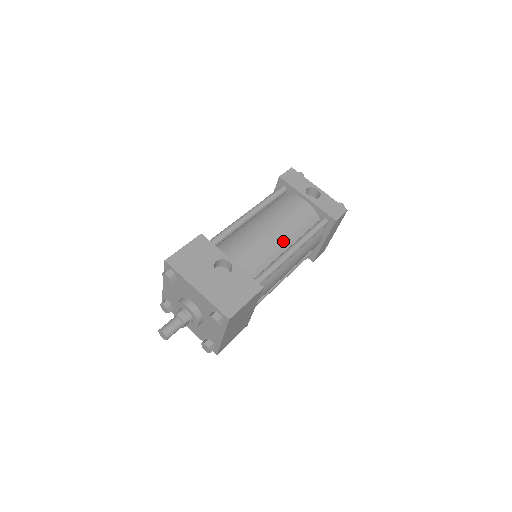
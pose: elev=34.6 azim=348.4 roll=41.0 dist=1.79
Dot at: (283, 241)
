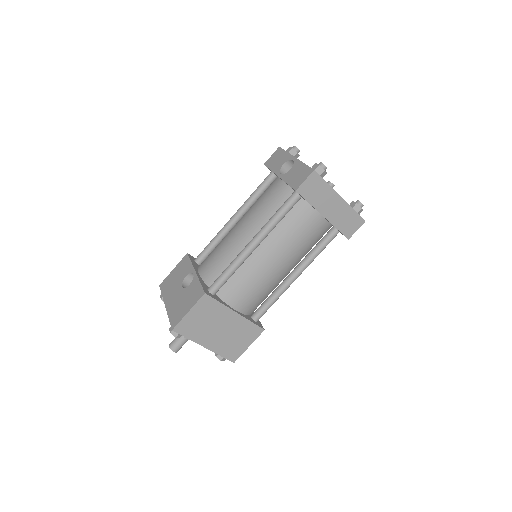
Dot at: (248, 236)
